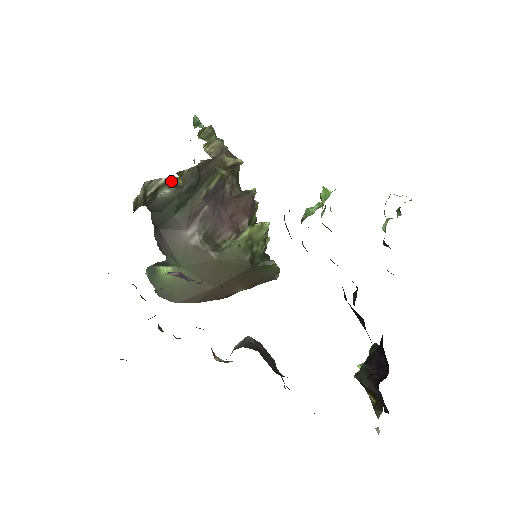
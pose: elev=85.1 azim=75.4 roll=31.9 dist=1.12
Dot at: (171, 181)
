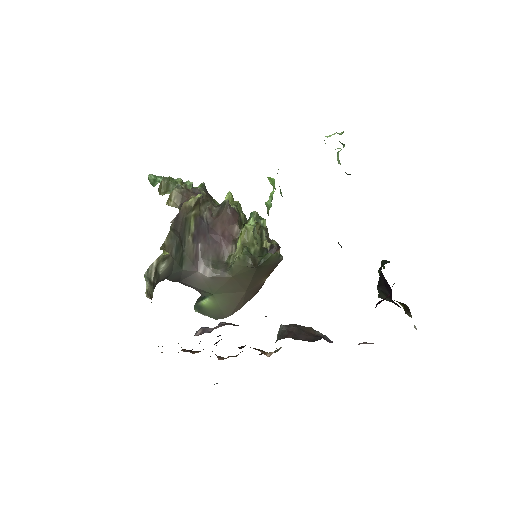
Dot at: (160, 259)
